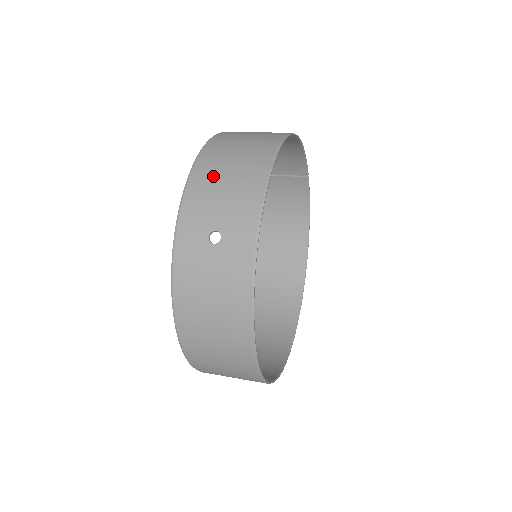
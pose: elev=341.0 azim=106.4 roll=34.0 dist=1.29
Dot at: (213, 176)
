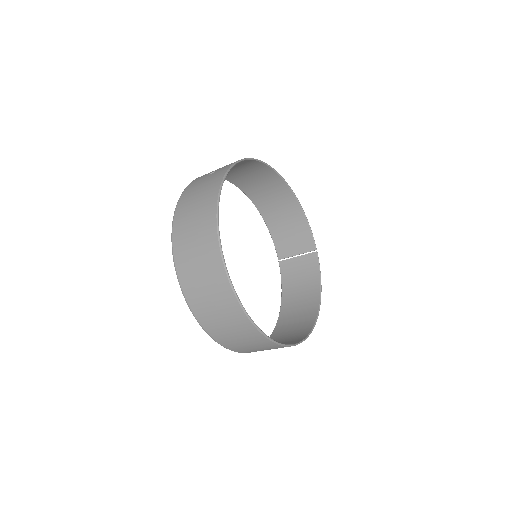
Dot at: occluded
